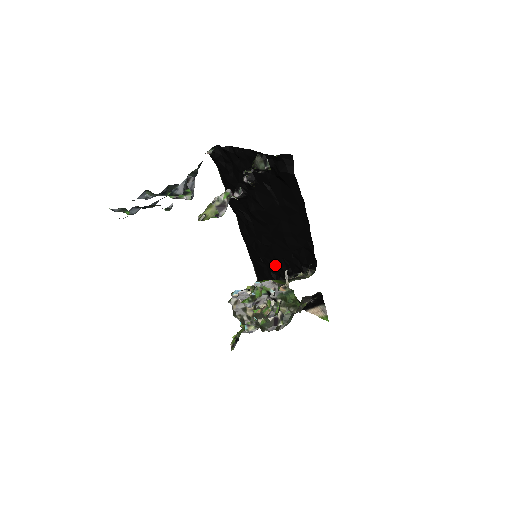
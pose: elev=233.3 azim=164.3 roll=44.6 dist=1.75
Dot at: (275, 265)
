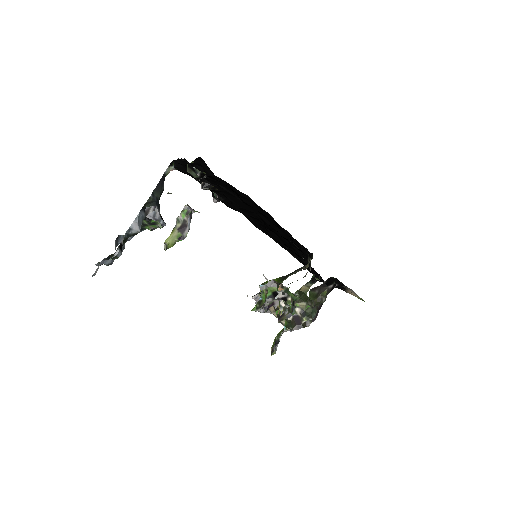
Dot at: (296, 252)
